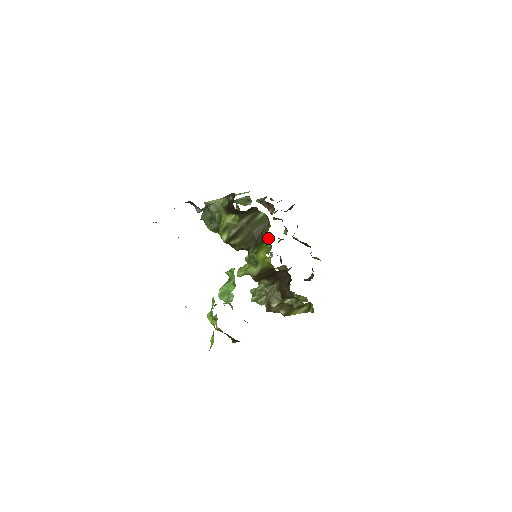
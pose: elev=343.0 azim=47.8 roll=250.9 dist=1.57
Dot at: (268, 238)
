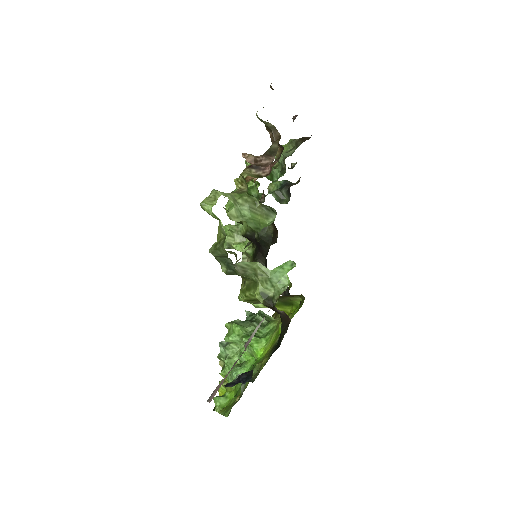
Dot at: (271, 224)
